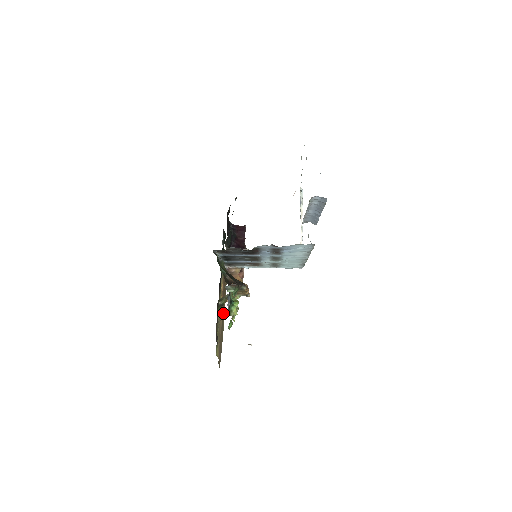
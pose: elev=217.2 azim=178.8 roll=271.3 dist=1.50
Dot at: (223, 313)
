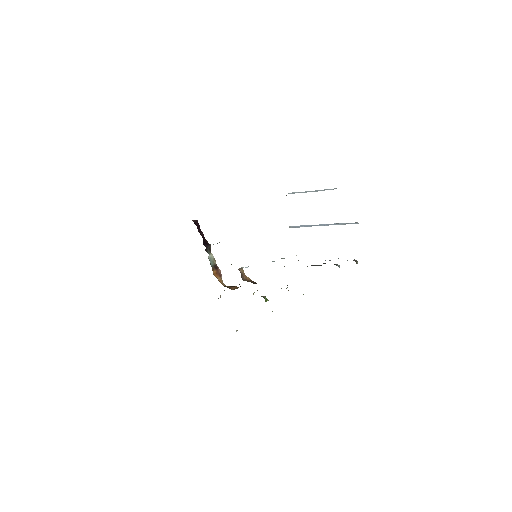
Dot at: occluded
